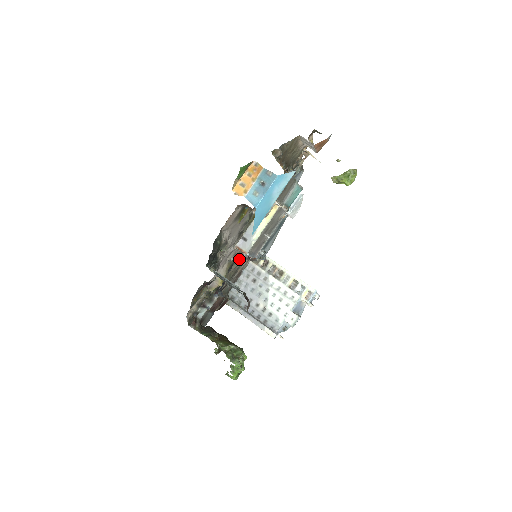
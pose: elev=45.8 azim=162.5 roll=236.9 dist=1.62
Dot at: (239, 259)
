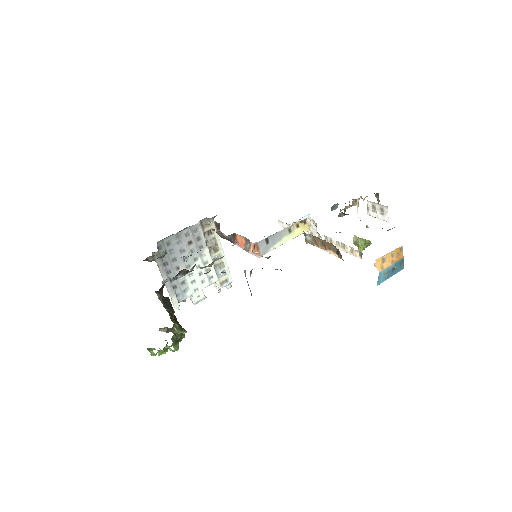
Dot at: occluded
